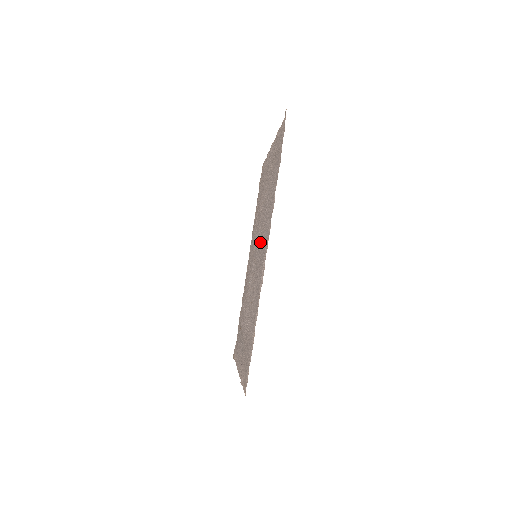
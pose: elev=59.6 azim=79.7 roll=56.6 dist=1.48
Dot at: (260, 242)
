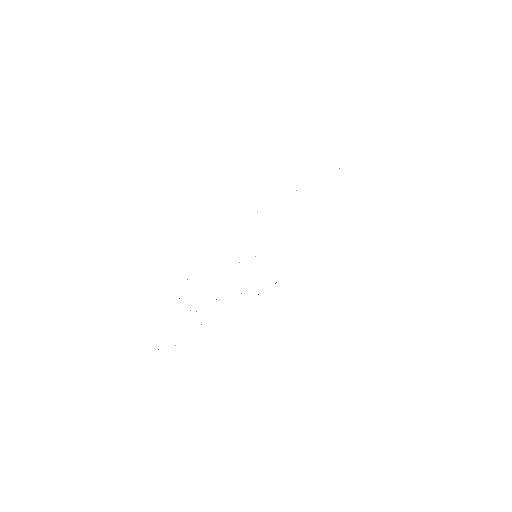
Dot at: occluded
